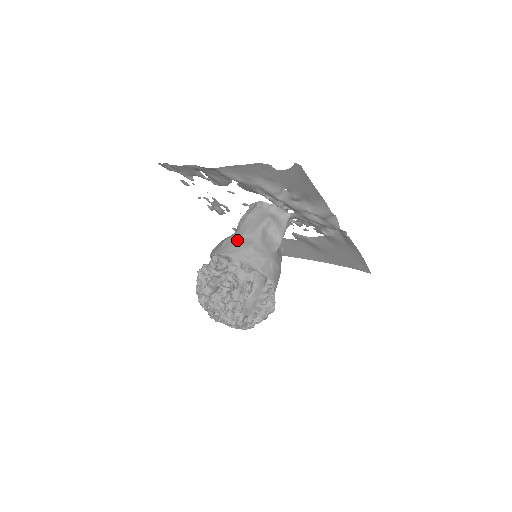
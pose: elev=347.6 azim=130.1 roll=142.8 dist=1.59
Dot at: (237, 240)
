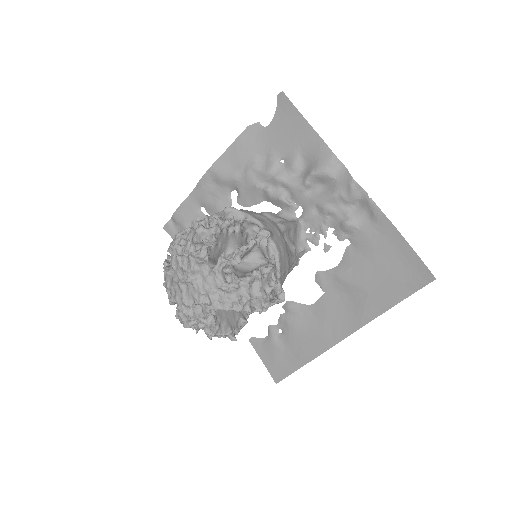
Dot at: occluded
